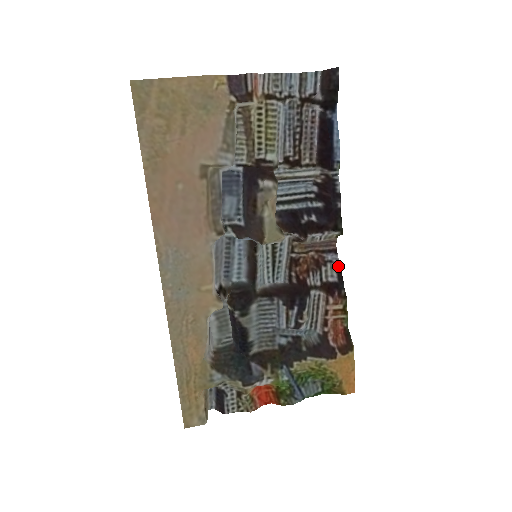
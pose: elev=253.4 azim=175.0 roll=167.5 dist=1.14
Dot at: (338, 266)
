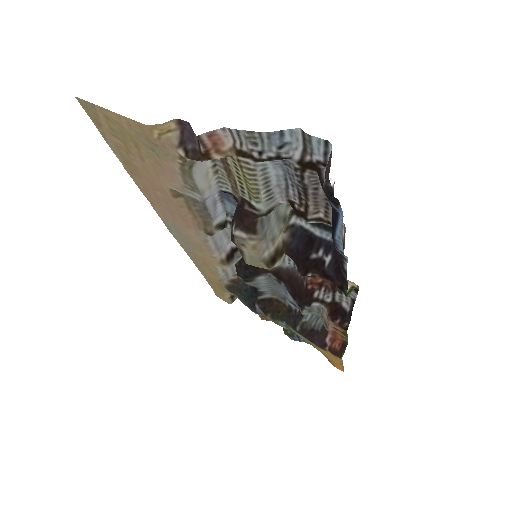
Dot at: (352, 303)
